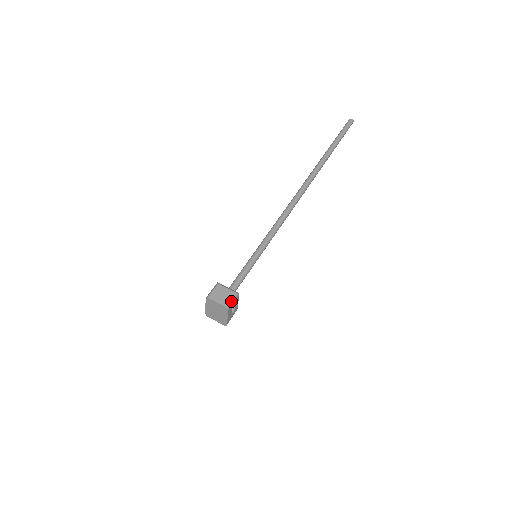
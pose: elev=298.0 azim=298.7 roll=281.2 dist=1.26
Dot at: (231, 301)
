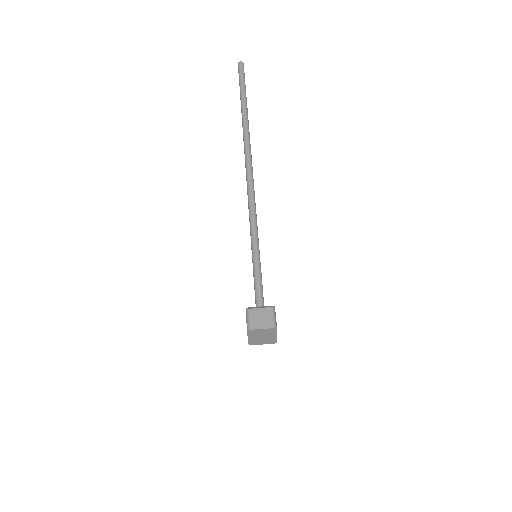
Dot at: (274, 319)
